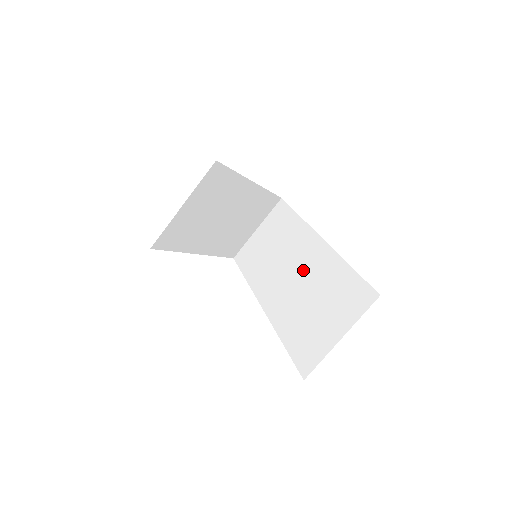
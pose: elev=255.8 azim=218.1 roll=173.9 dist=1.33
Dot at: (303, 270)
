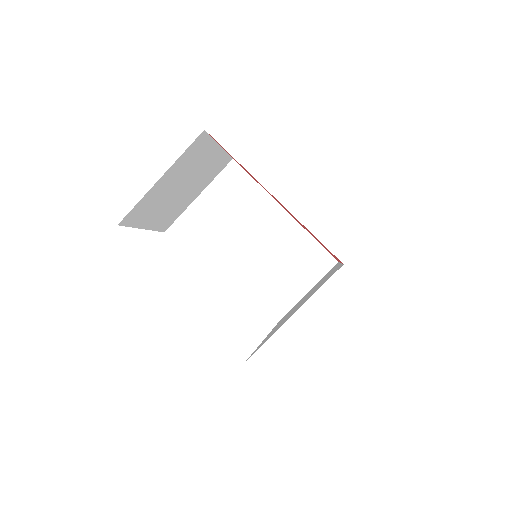
Dot at: occluded
